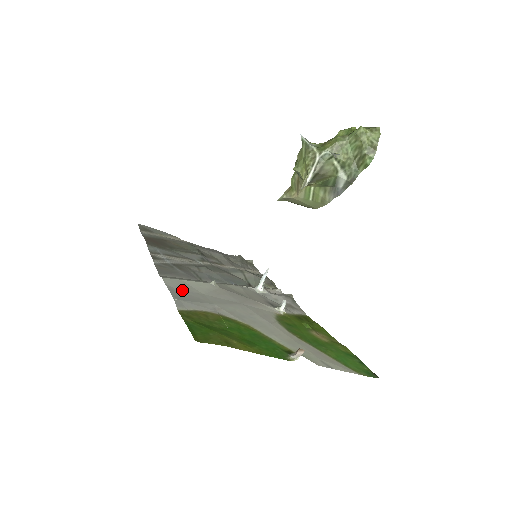
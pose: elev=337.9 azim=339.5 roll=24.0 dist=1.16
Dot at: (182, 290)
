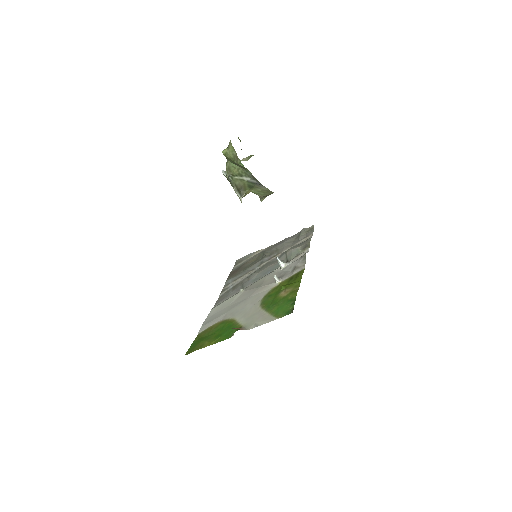
Dot at: (215, 313)
